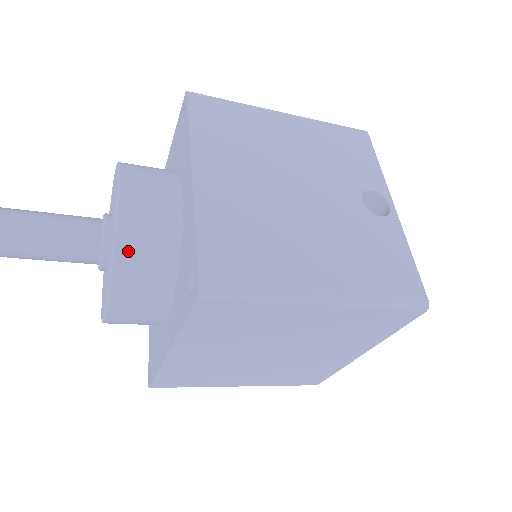
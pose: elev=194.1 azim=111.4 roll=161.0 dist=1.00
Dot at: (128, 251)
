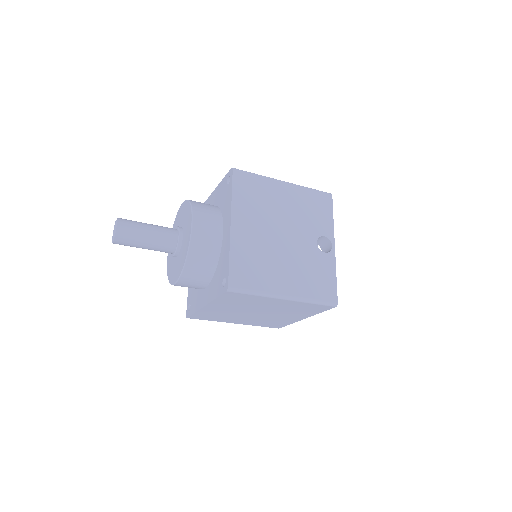
Dot at: (194, 258)
